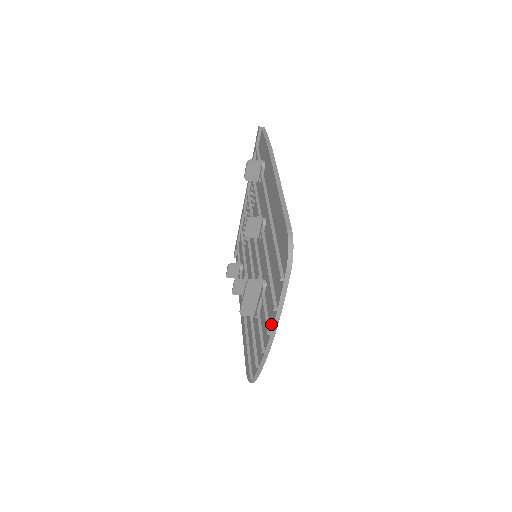
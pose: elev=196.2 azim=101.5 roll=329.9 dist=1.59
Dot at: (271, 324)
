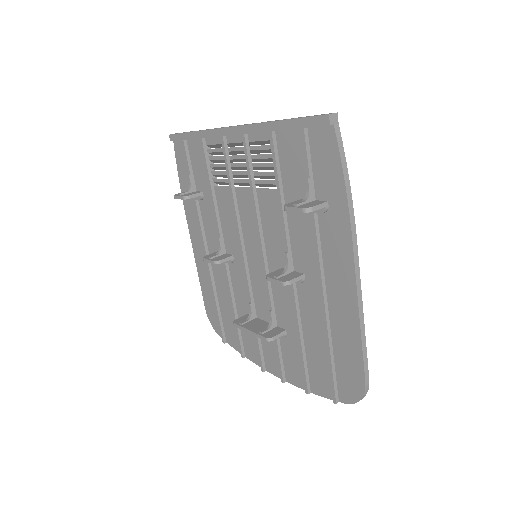
Dot at: (290, 379)
